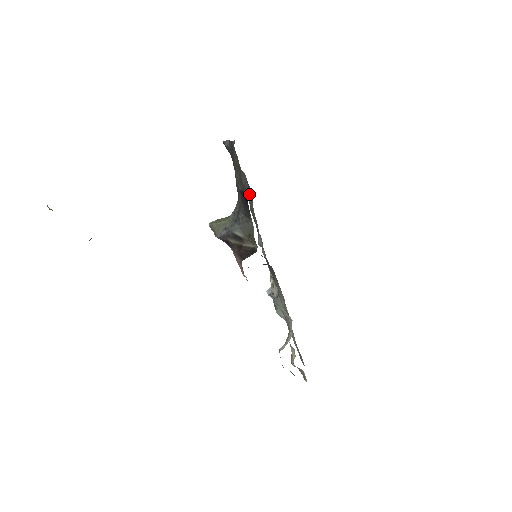
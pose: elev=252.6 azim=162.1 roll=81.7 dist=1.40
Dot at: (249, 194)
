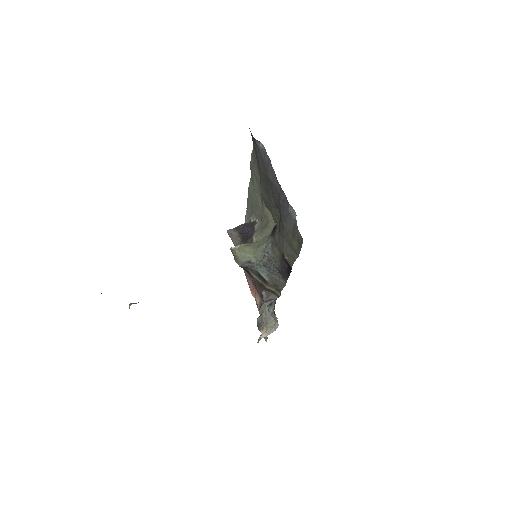
Dot at: (271, 213)
